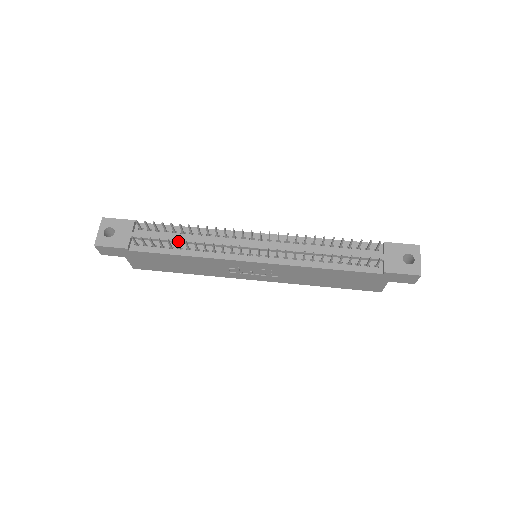
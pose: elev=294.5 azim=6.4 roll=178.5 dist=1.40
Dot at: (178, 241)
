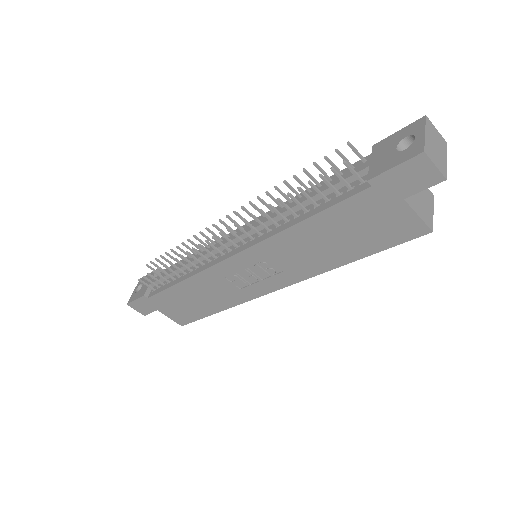
Dot at: (177, 270)
